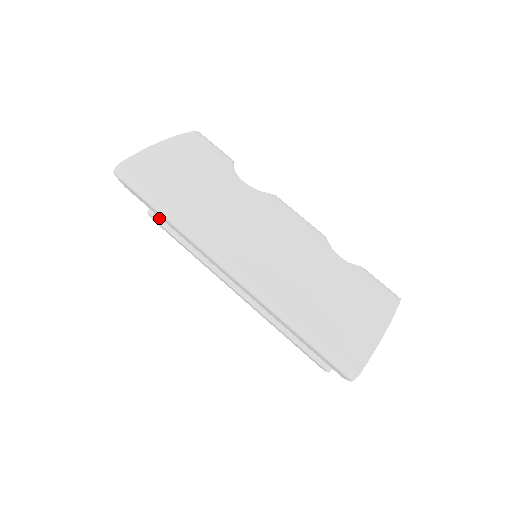
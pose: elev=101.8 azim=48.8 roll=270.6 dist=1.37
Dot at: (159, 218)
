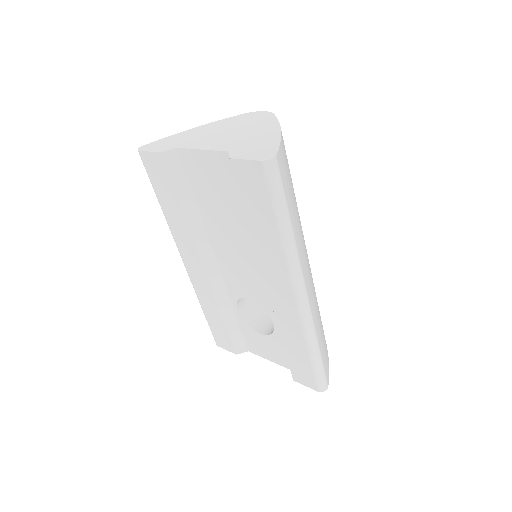
Dot at: (173, 166)
